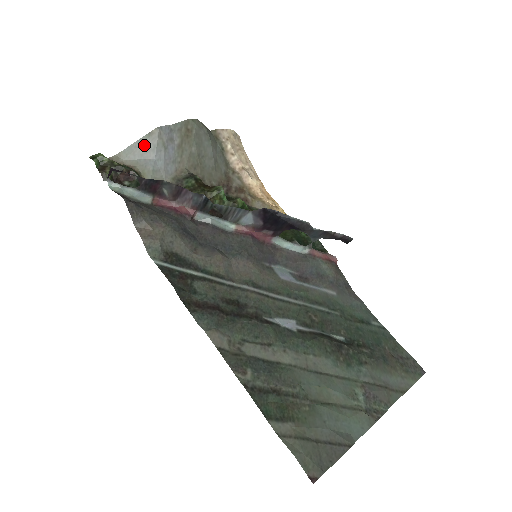
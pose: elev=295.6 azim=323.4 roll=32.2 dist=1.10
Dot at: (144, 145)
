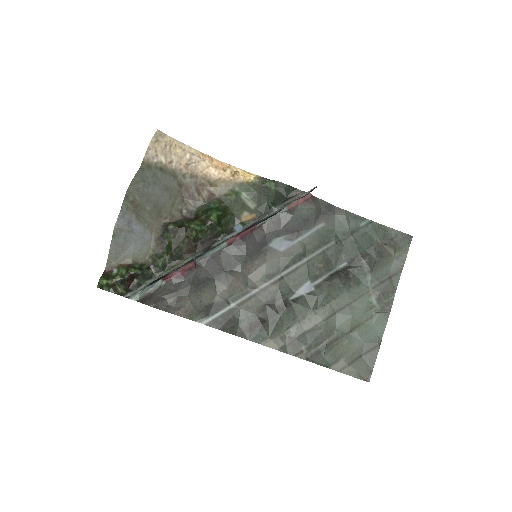
Dot at: (117, 244)
